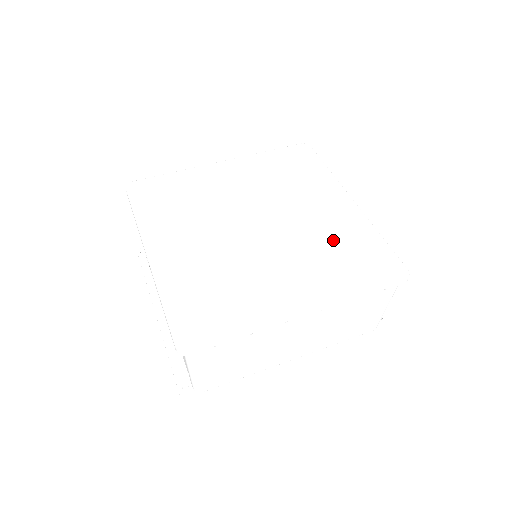
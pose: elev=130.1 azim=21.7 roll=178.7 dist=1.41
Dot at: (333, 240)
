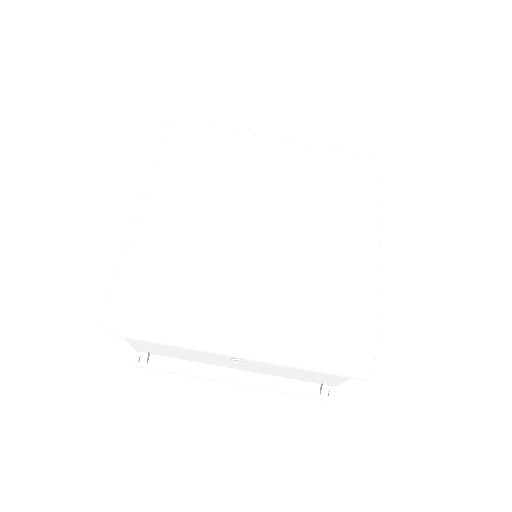
Dot at: (315, 186)
